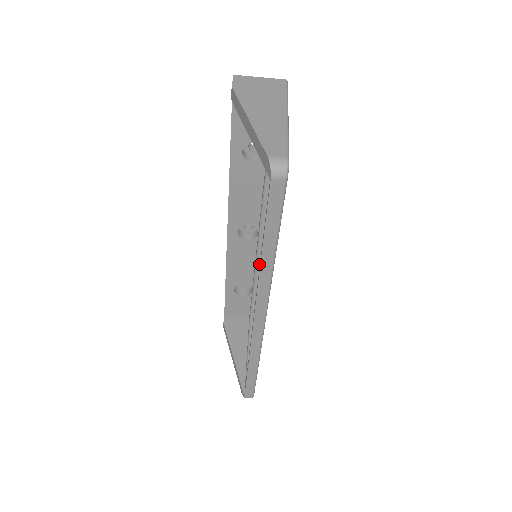
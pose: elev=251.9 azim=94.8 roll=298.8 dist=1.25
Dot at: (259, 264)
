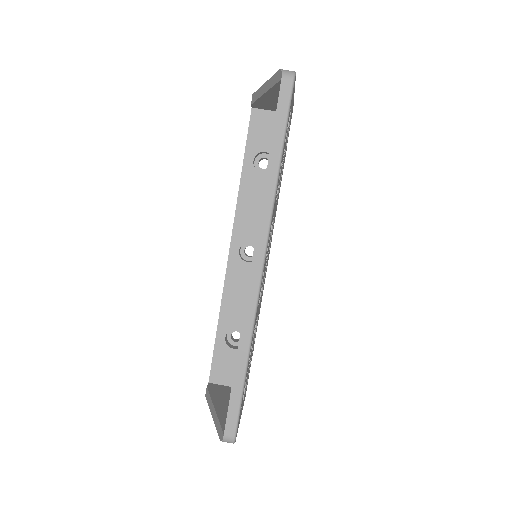
Dot at: occluded
